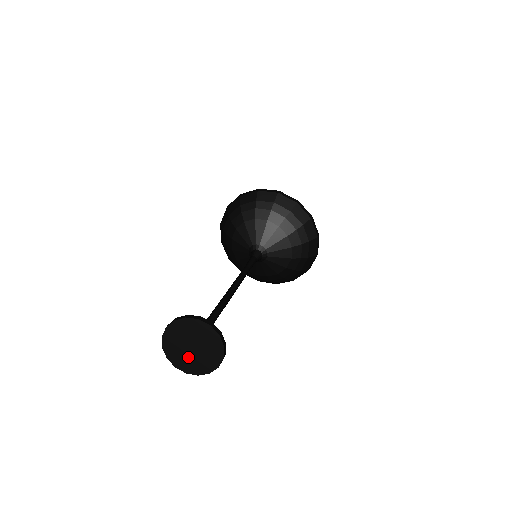
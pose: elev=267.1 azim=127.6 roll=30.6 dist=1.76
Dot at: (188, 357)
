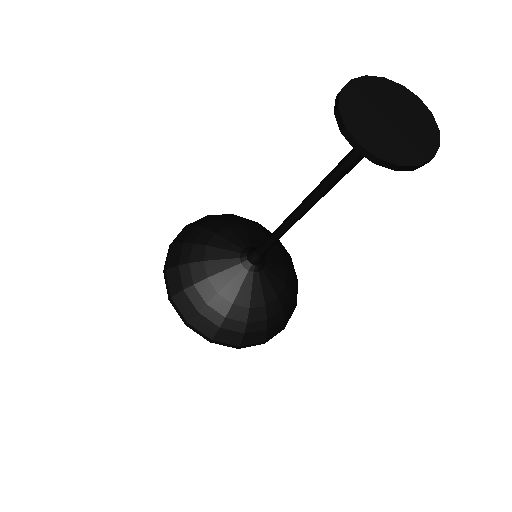
Dot at: (377, 126)
